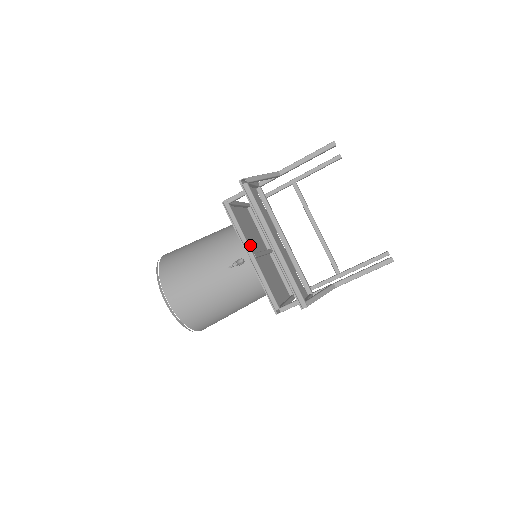
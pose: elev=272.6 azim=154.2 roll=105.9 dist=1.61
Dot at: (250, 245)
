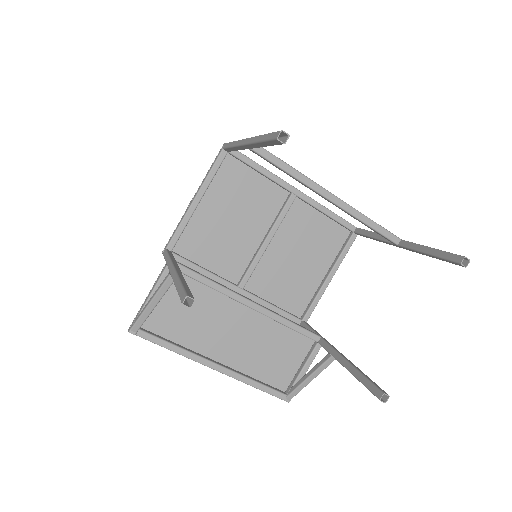
Dot at: (237, 257)
